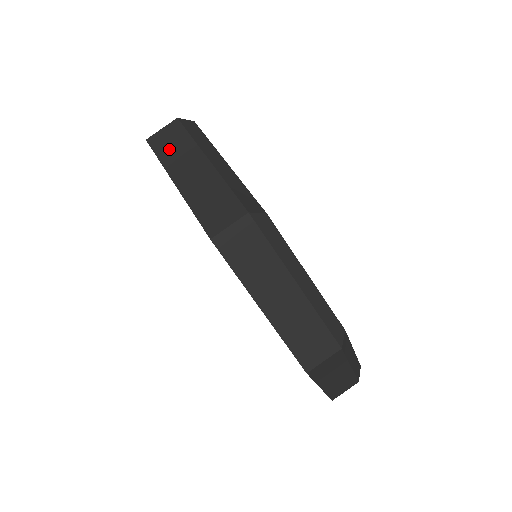
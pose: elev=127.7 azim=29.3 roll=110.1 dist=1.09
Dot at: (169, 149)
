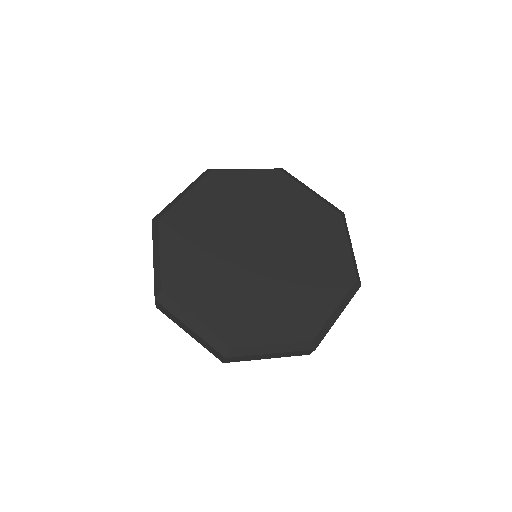
Dot at: (169, 316)
